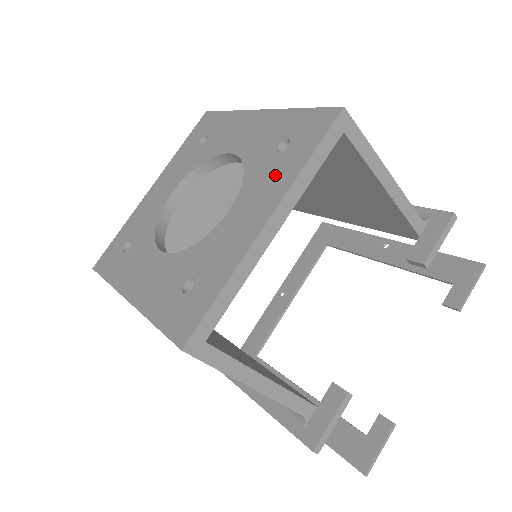
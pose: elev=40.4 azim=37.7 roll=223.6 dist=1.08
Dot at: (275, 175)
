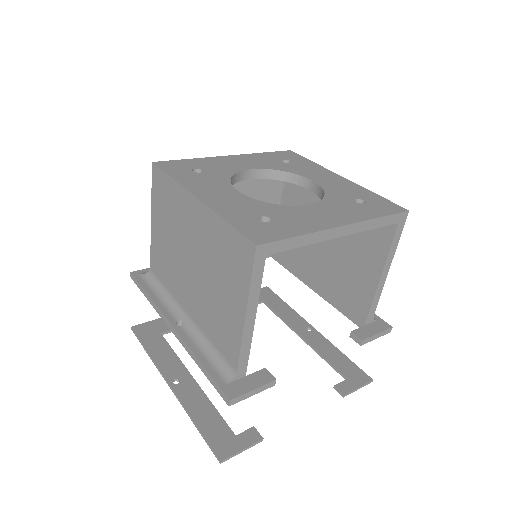
Dot at: (352, 210)
